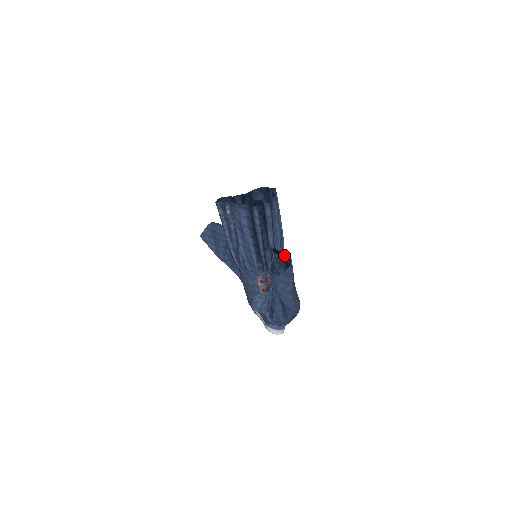
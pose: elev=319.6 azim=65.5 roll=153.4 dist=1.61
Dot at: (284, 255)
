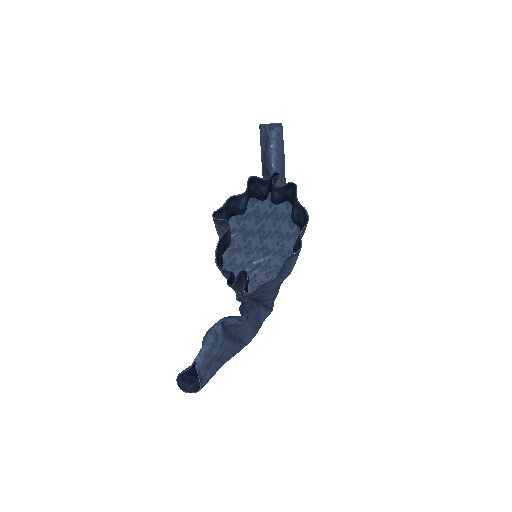
Dot at: (201, 375)
